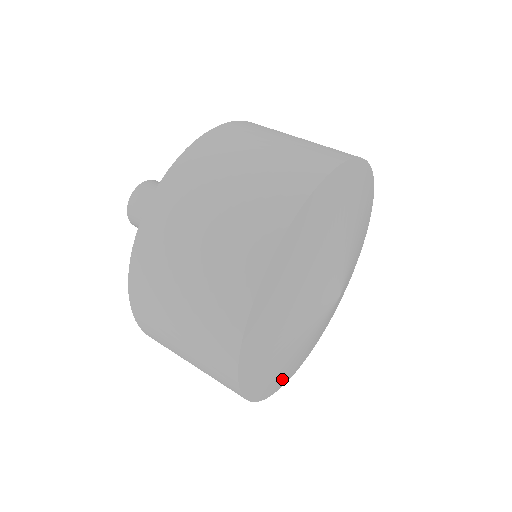
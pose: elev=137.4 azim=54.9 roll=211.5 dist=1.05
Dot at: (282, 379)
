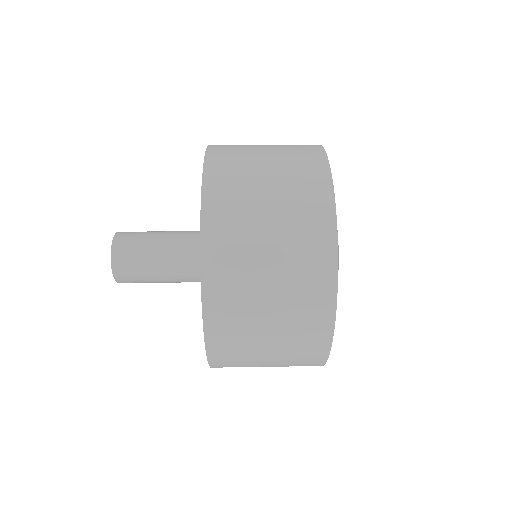
Dot at: occluded
